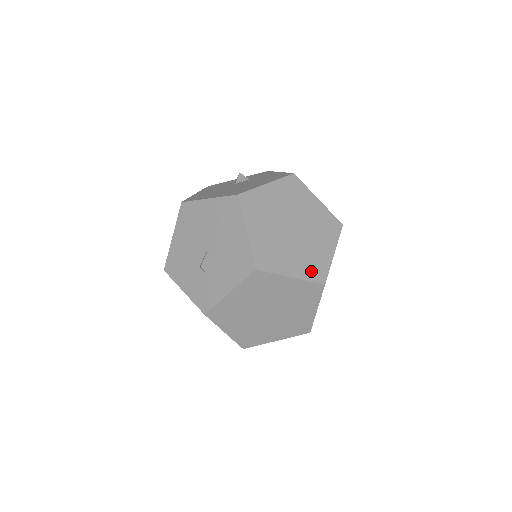
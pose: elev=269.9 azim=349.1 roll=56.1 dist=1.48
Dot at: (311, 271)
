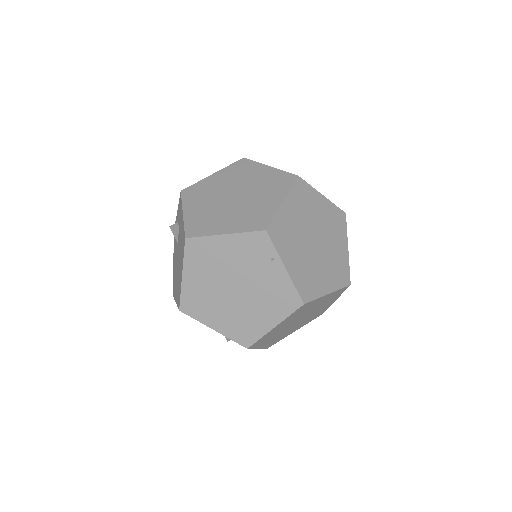
Dot at: (283, 306)
